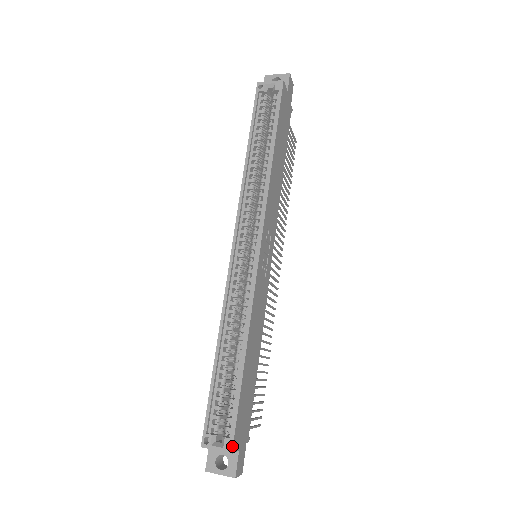
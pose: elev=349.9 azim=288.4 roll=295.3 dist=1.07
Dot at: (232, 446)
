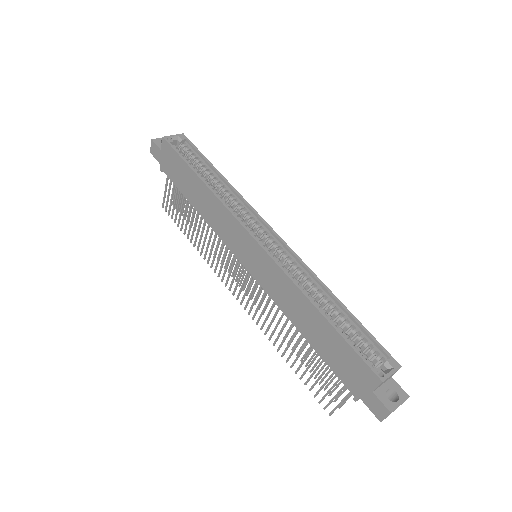
Dot at: (397, 362)
